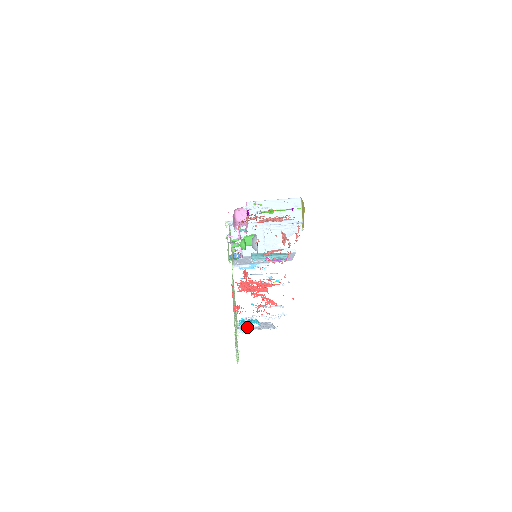
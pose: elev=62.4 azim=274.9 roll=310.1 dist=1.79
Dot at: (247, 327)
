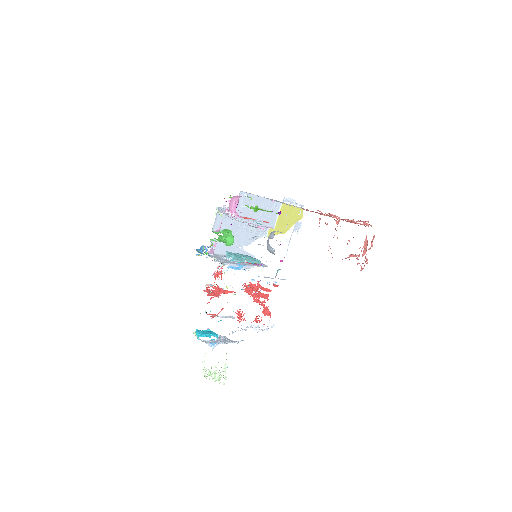
Dot at: (207, 340)
